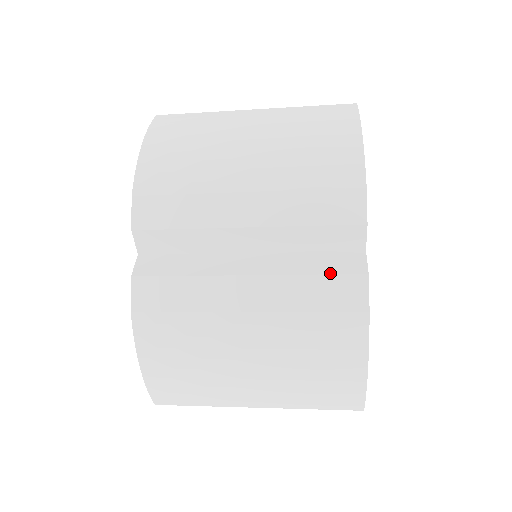
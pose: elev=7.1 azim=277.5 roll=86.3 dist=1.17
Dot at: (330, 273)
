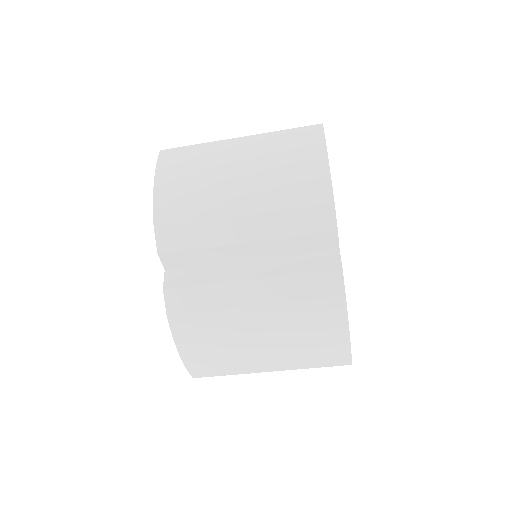
Dot at: (313, 271)
